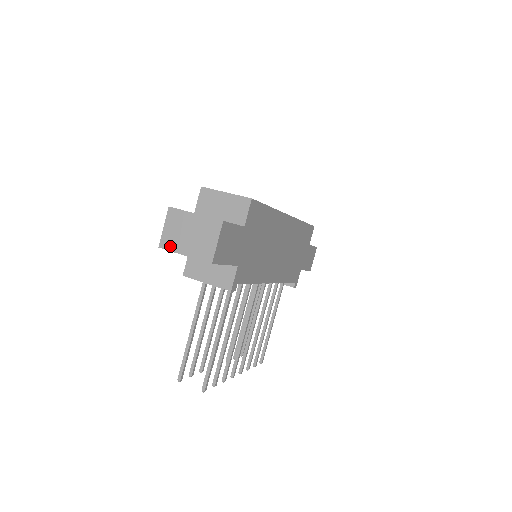
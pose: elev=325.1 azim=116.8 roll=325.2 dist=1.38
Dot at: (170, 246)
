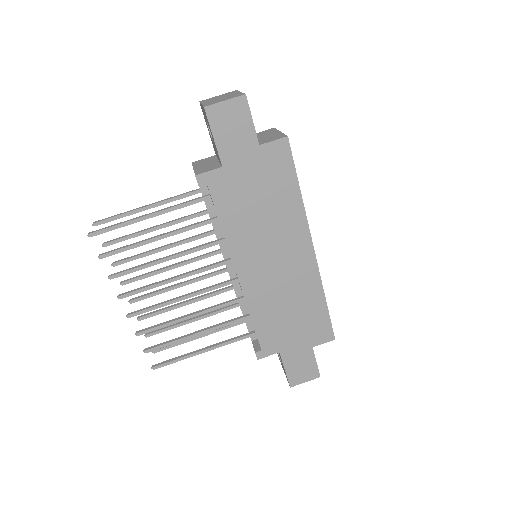
Dot at: (204, 101)
